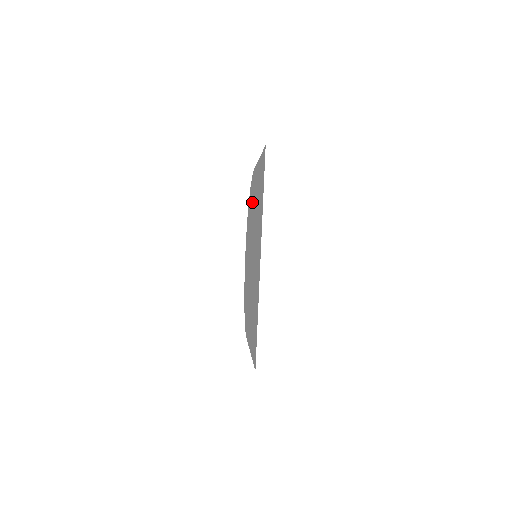
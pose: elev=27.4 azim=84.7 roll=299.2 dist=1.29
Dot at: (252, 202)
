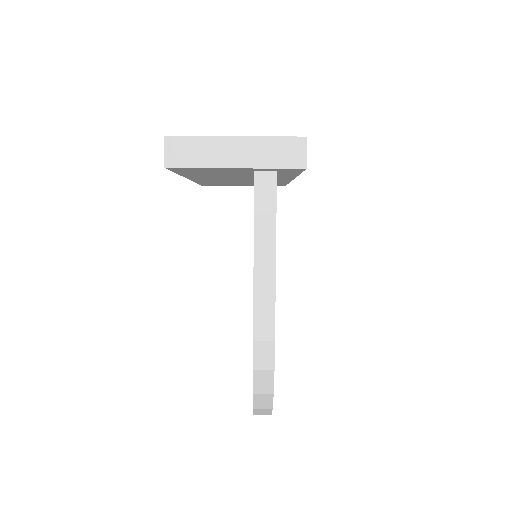
Dot at: occluded
